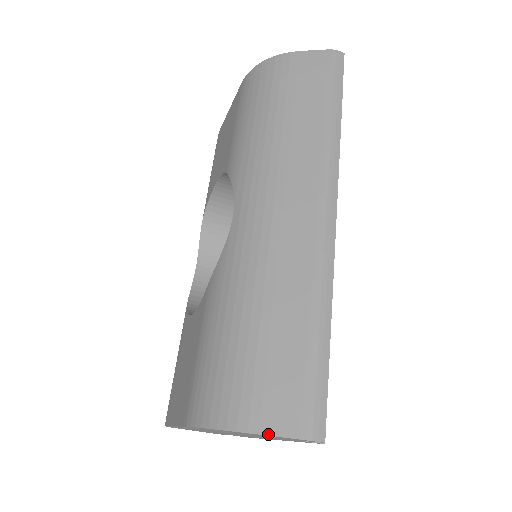
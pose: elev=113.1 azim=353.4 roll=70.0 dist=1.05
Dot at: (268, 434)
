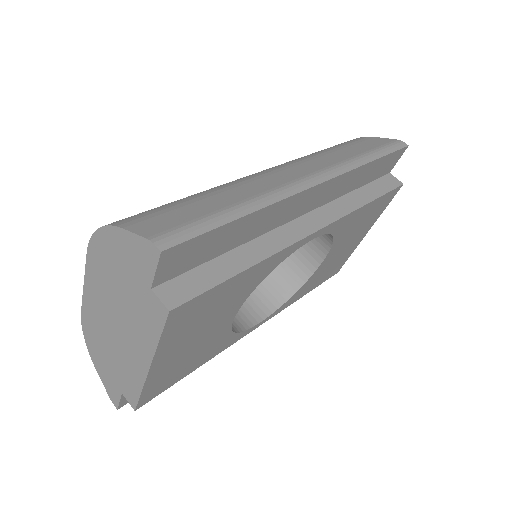
Dot at: (128, 230)
